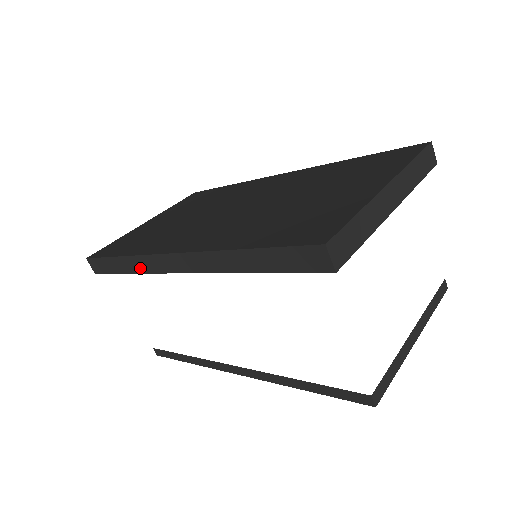
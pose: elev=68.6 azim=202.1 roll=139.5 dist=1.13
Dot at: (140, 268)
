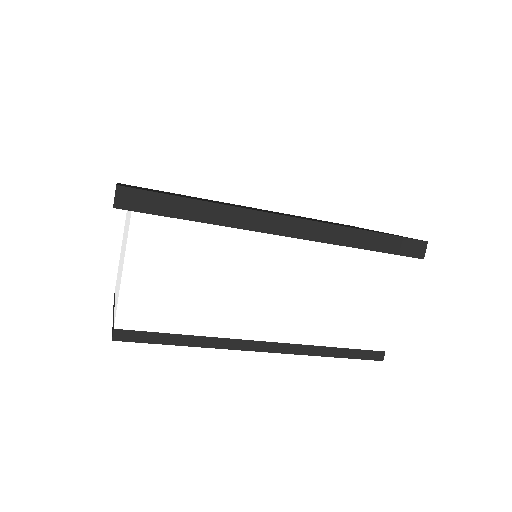
Dot at: (229, 220)
